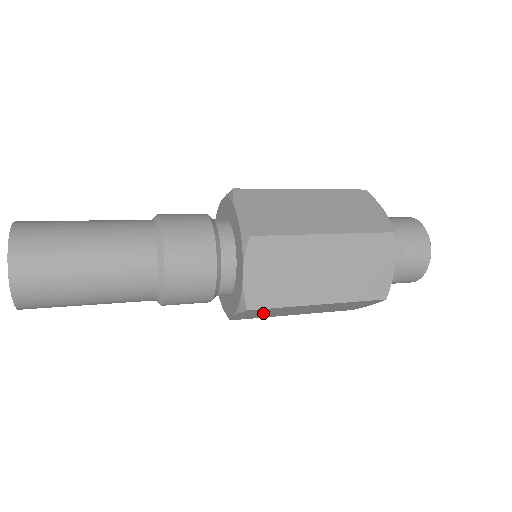
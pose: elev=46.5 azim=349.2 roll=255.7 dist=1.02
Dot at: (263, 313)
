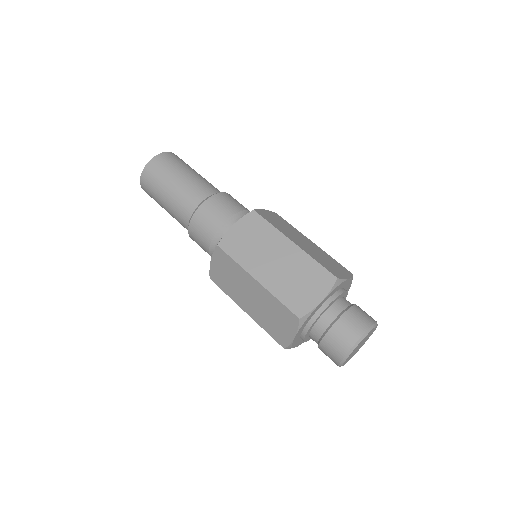
Dot at: (226, 274)
